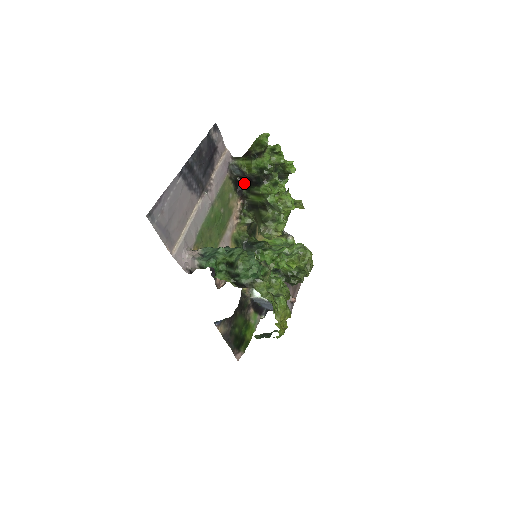
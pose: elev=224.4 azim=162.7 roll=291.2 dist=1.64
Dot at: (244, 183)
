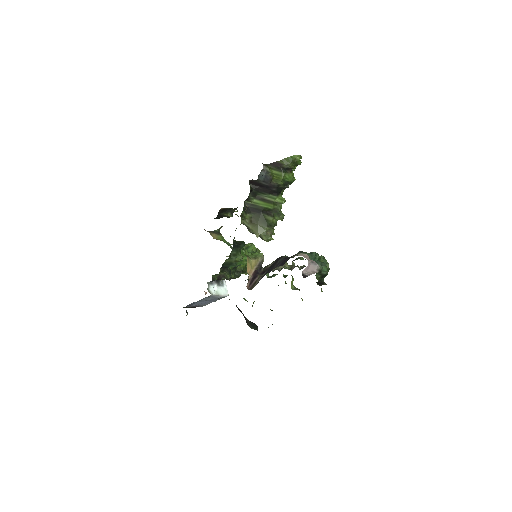
Dot at: (253, 187)
